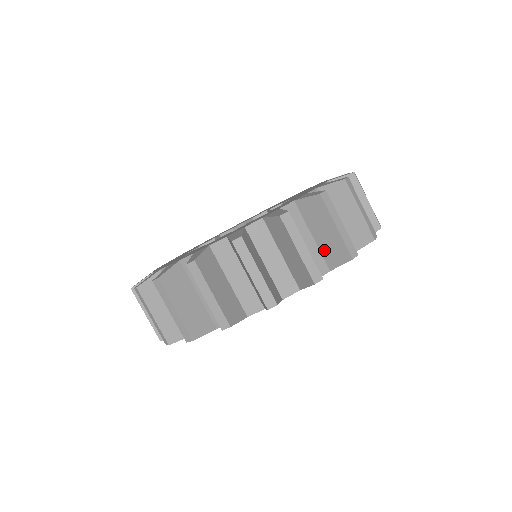
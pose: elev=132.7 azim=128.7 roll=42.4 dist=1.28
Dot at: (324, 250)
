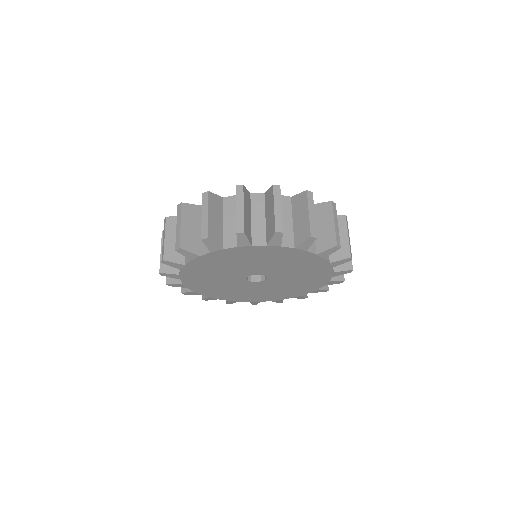
Dot at: (267, 228)
